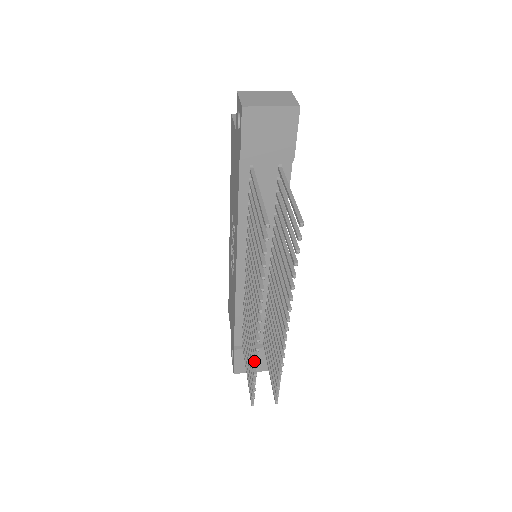
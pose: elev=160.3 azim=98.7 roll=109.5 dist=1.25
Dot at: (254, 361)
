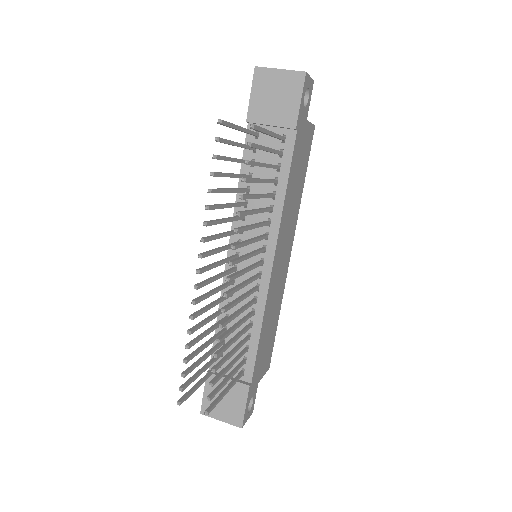
Dot at: (191, 328)
